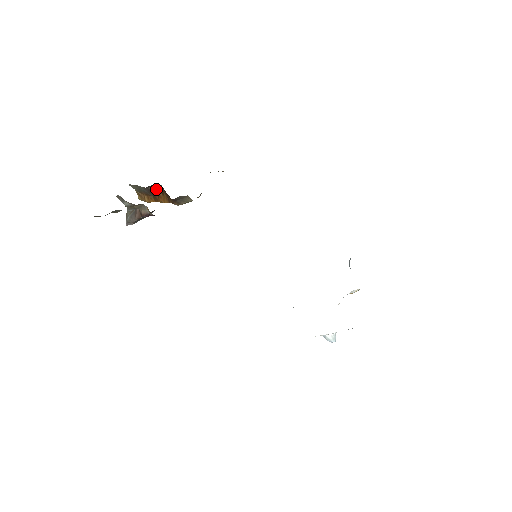
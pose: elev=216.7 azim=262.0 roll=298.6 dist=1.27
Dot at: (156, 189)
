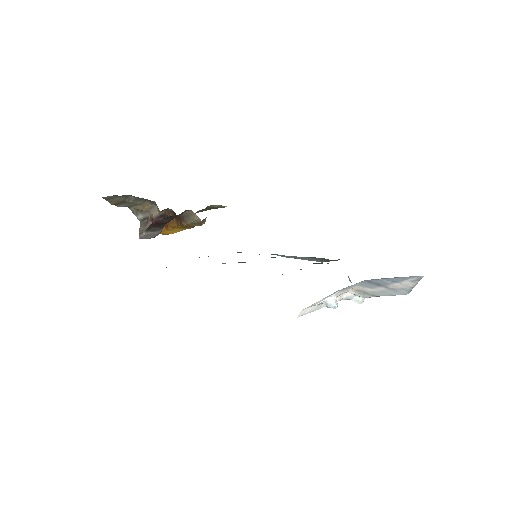
Dot at: (167, 214)
